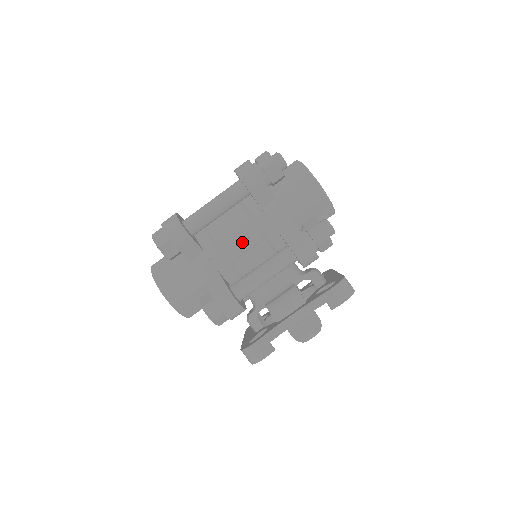
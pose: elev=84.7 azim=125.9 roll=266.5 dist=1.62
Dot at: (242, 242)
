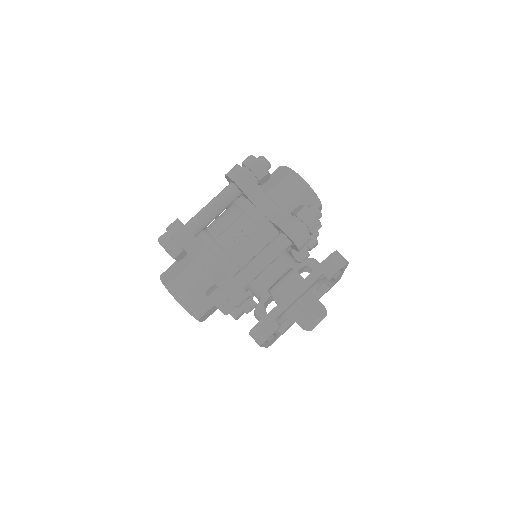
Dot at: (239, 235)
